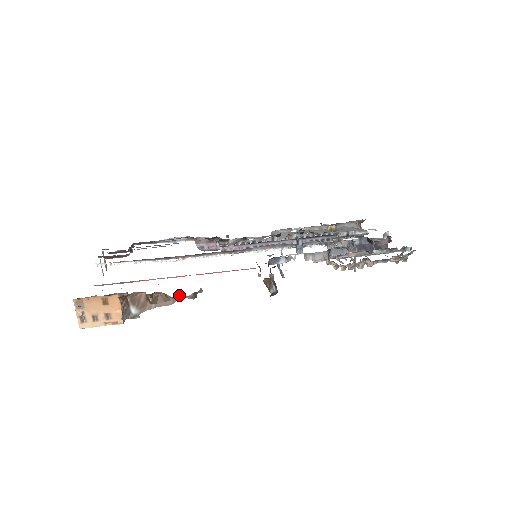
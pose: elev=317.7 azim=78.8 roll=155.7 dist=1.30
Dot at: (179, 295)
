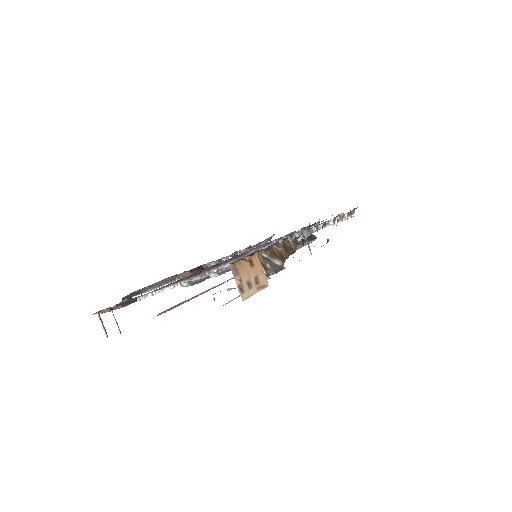
Dot at: (295, 242)
